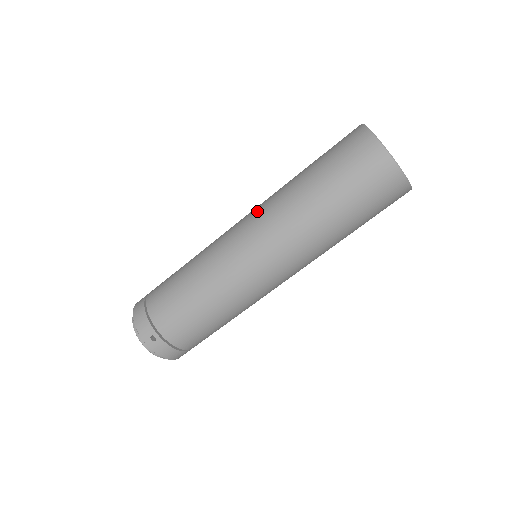
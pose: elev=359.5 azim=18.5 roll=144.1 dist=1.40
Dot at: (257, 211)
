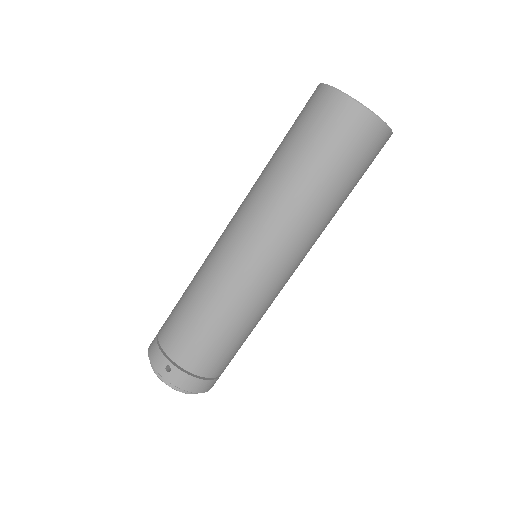
Dot at: (240, 205)
